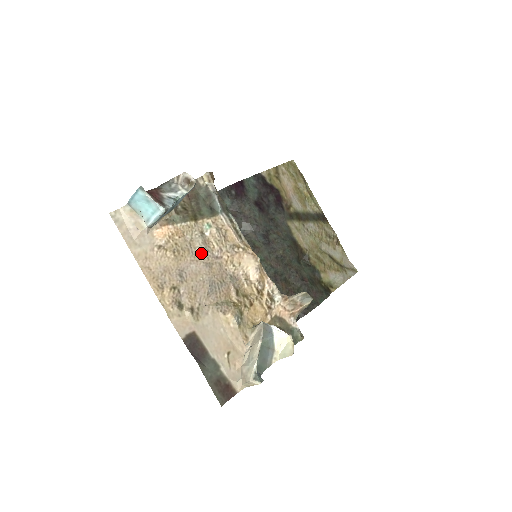
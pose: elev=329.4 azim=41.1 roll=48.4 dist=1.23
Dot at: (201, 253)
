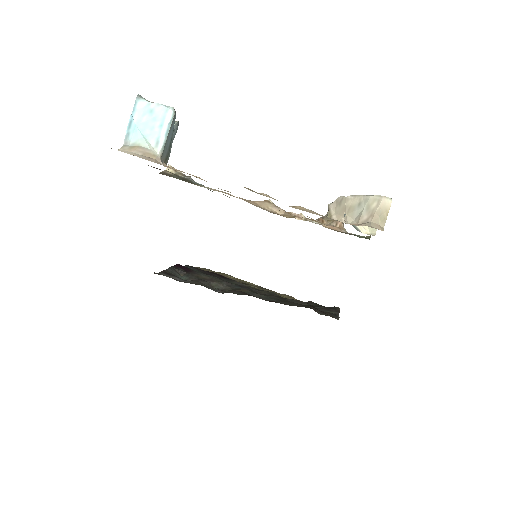
Dot at: occluded
